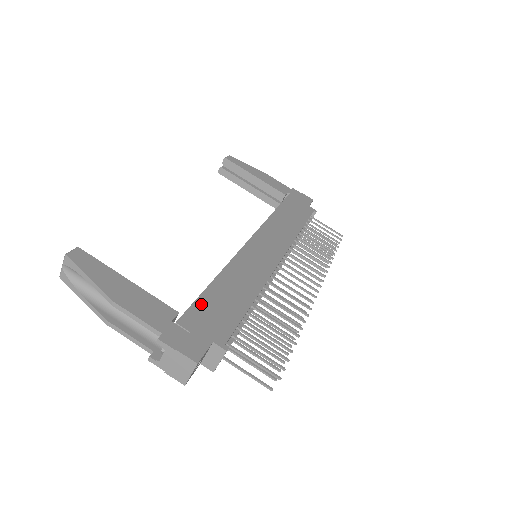
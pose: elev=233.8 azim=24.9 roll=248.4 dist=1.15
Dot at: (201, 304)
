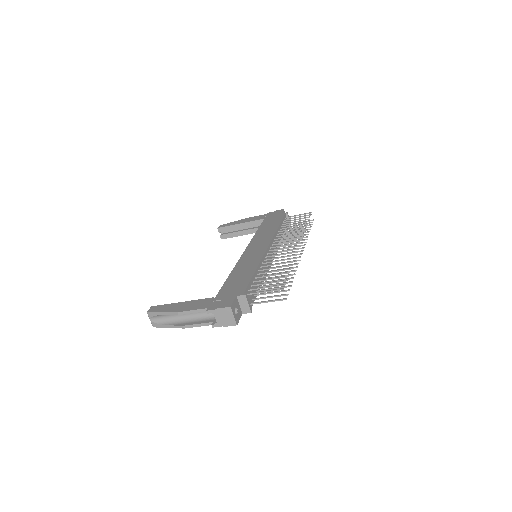
Dot at: (224, 288)
